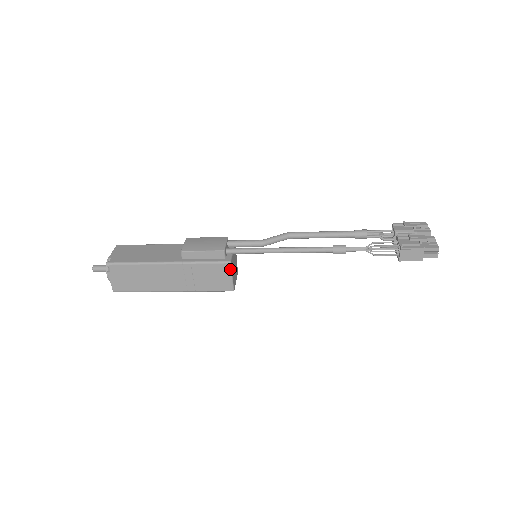
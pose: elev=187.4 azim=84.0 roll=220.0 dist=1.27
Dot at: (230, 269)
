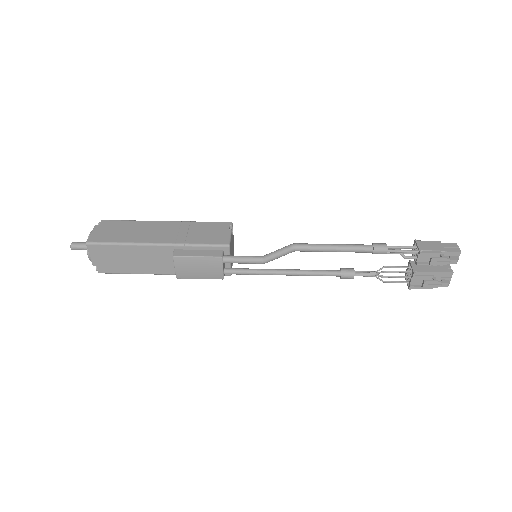
Dot at: occluded
